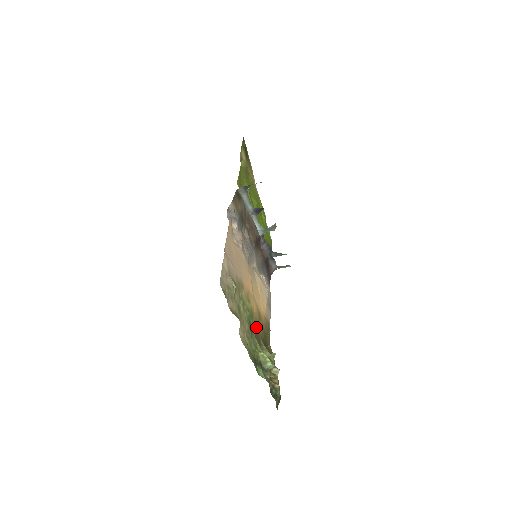
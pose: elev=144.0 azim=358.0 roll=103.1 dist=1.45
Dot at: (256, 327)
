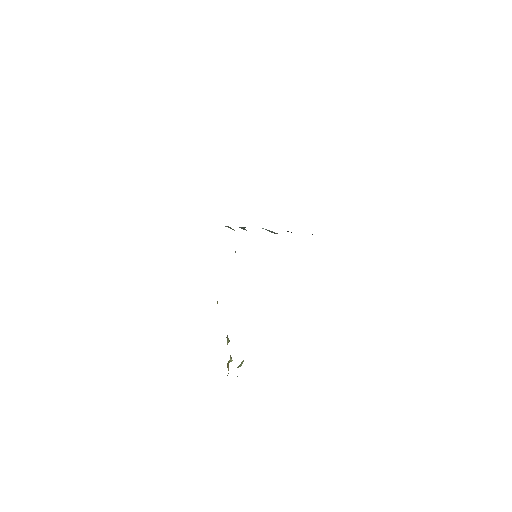
Dot at: occluded
